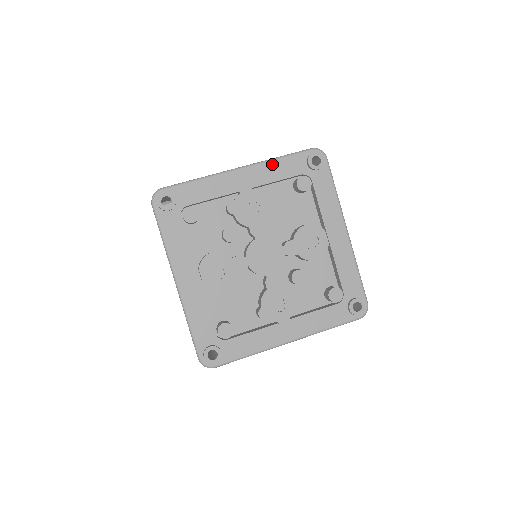
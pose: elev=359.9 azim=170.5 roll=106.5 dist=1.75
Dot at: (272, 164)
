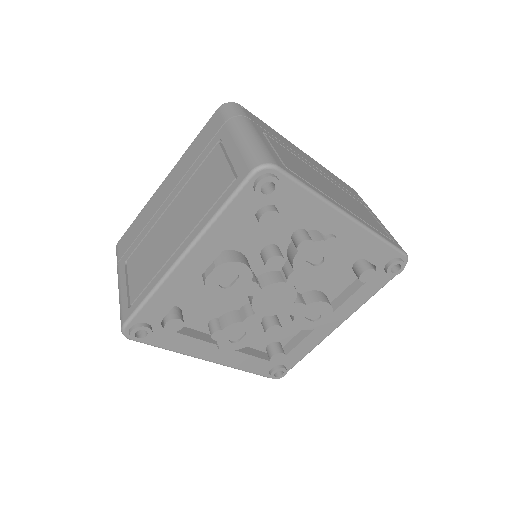
Dot at: (372, 239)
